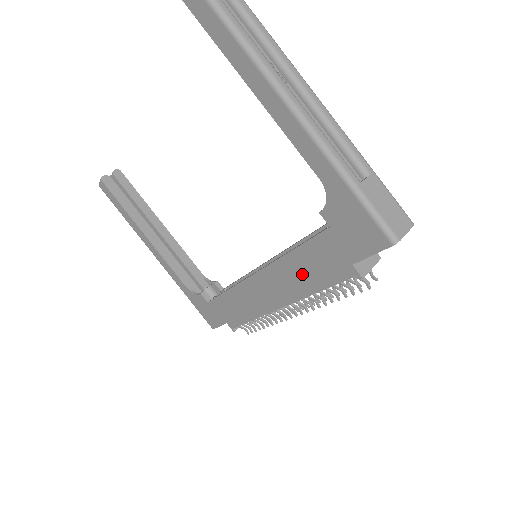
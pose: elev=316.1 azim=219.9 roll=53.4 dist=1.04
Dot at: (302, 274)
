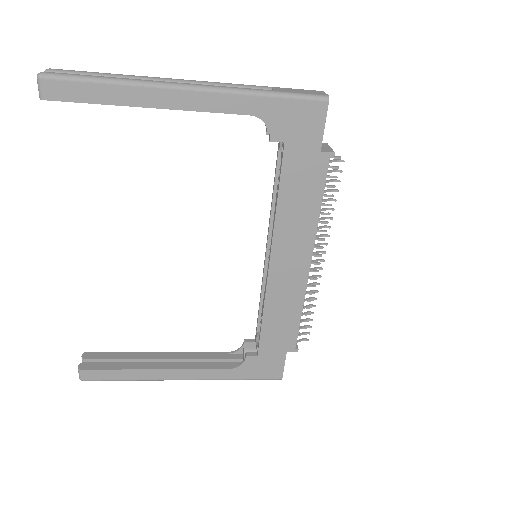
Dot at: (299, 209)
